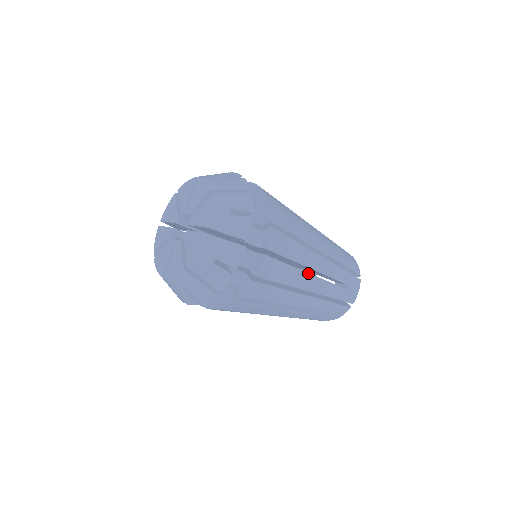
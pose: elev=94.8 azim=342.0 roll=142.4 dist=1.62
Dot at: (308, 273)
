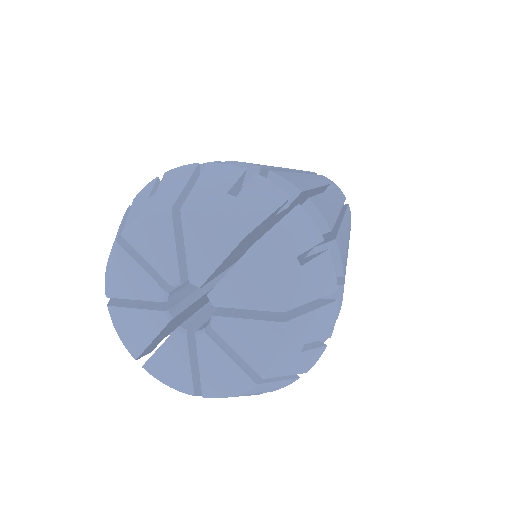
Dot at: occluded
